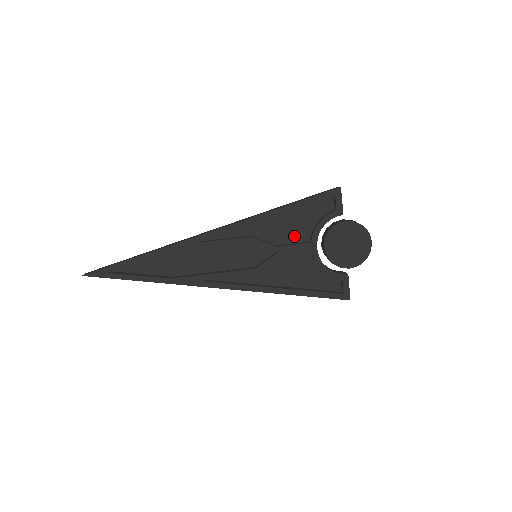
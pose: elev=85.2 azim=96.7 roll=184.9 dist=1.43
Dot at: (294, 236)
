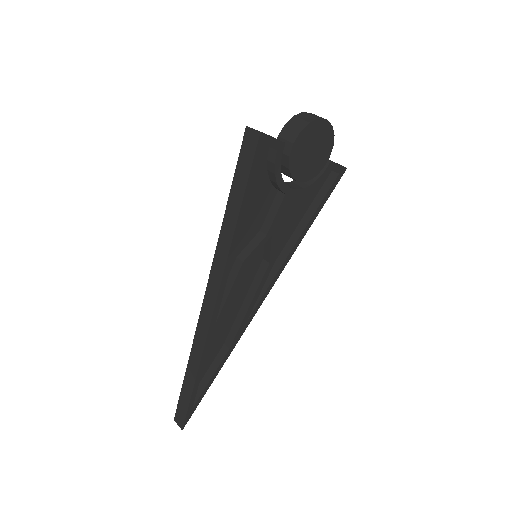
Dot at: (263, 207)
